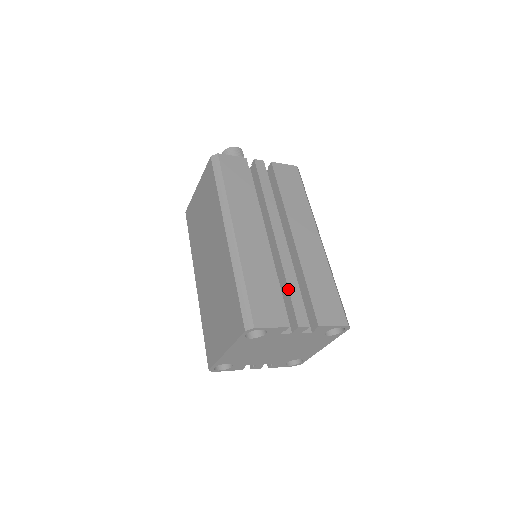
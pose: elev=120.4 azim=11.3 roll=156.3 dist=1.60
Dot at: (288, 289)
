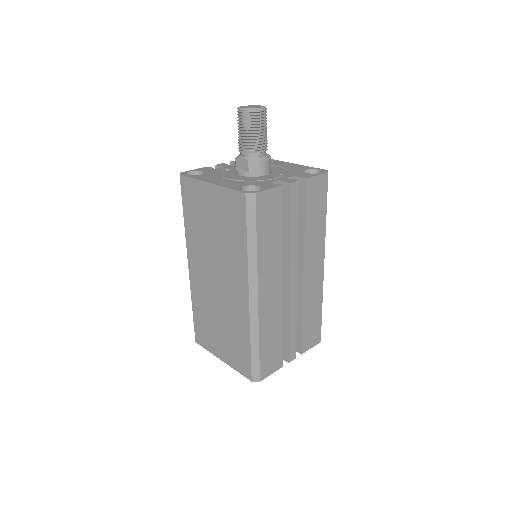
Dot at: (289, 334)
